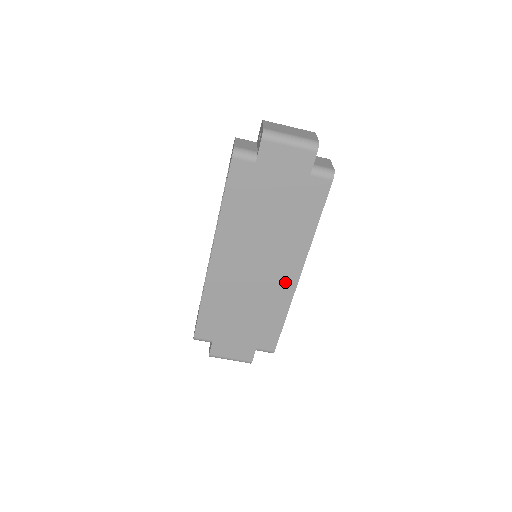
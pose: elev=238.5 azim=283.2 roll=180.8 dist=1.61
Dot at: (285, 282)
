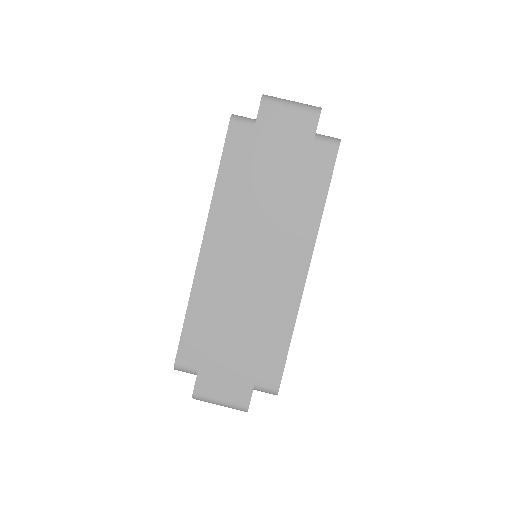
Dot at: (290, 280)
